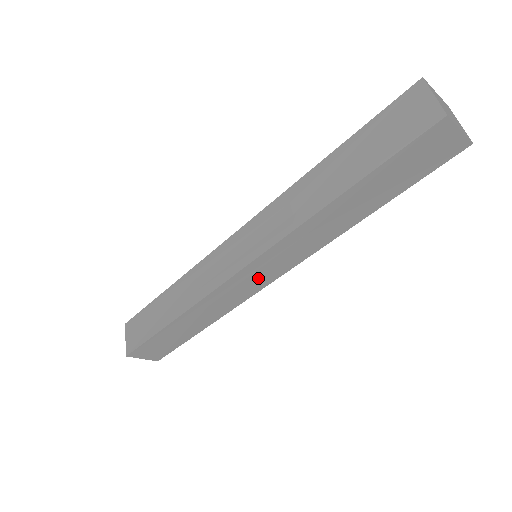
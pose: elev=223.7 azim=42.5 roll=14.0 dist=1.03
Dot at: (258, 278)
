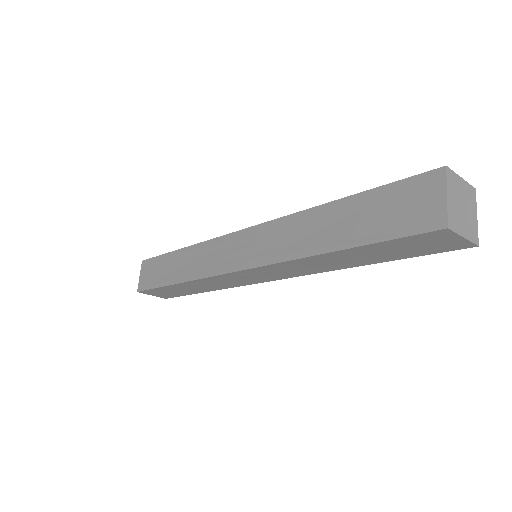
Dot at: (252, 278)
